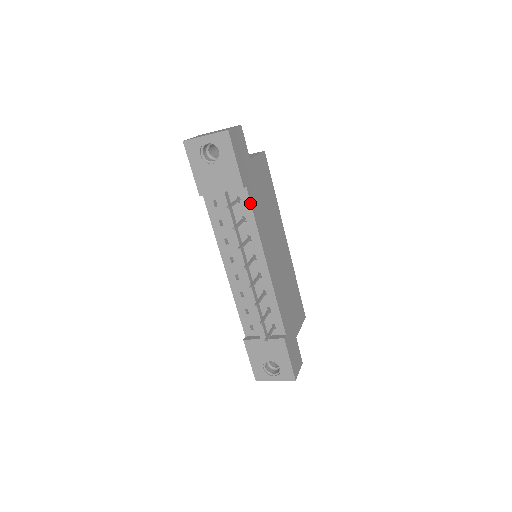
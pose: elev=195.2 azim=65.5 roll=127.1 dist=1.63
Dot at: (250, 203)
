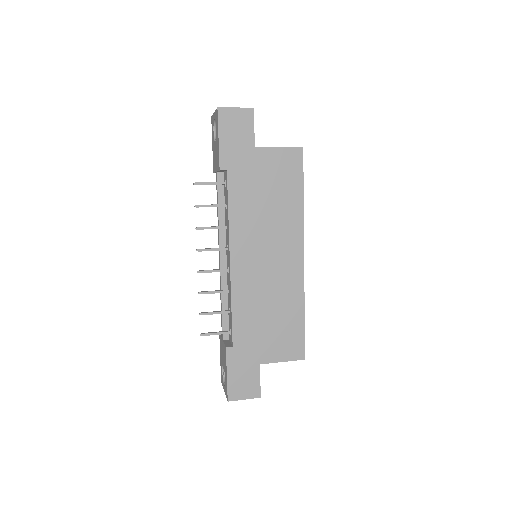
Dot at: (227, 189)
